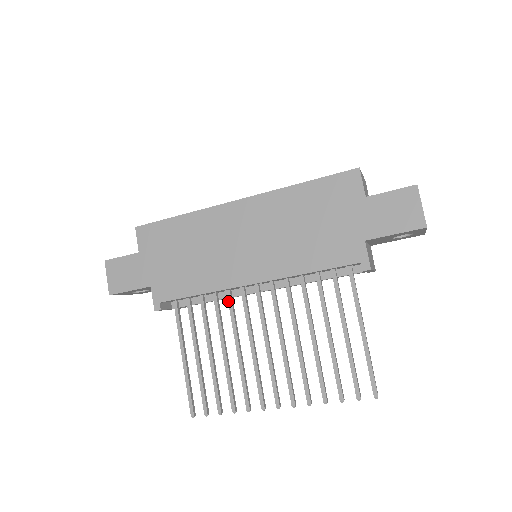
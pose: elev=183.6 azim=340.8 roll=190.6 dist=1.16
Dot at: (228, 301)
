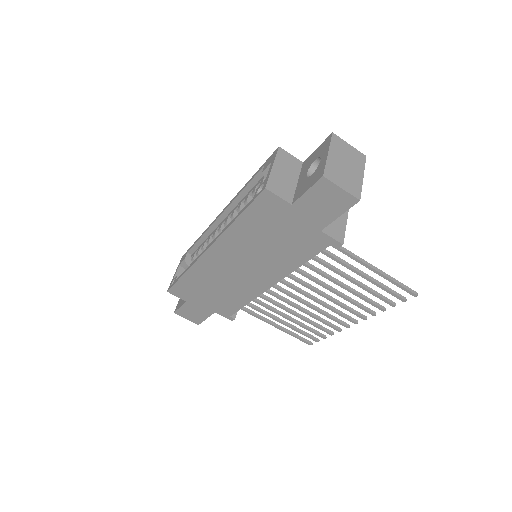
Dot at: (268, 293)
